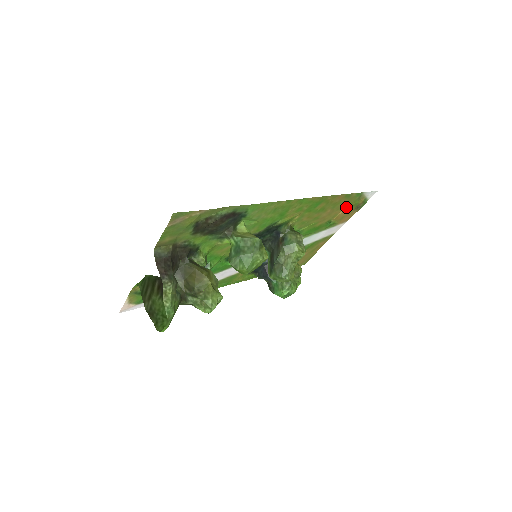
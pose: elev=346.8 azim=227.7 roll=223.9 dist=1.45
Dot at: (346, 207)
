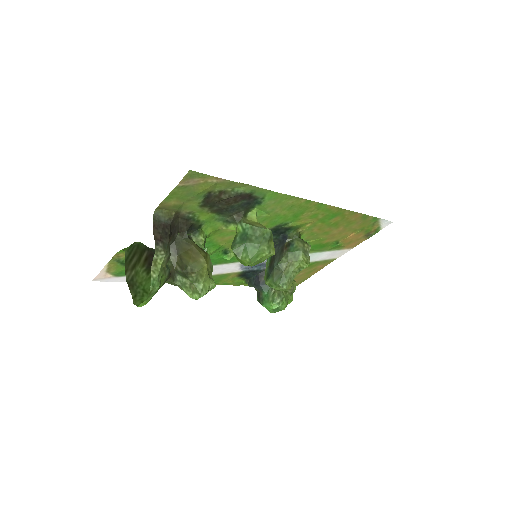
Dot at: (358, 230)
